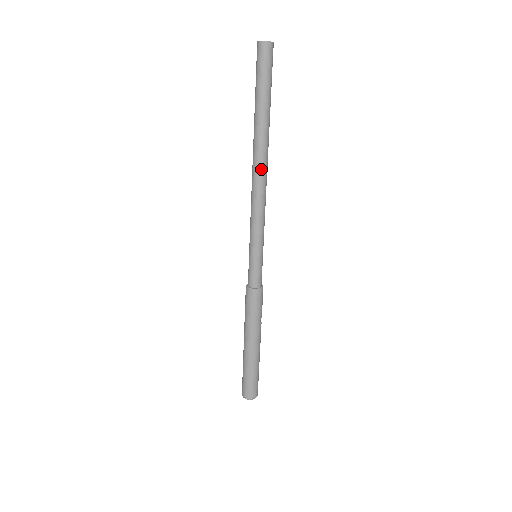
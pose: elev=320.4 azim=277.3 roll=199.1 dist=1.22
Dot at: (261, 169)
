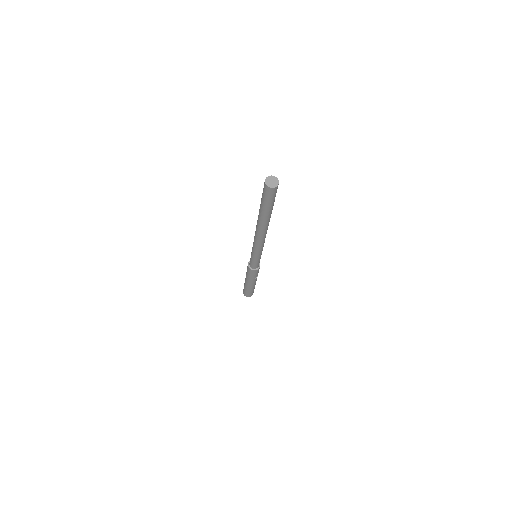
Dot at: (260, 233)
